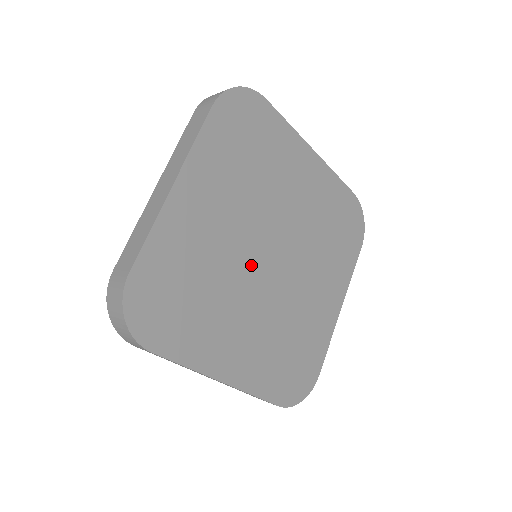
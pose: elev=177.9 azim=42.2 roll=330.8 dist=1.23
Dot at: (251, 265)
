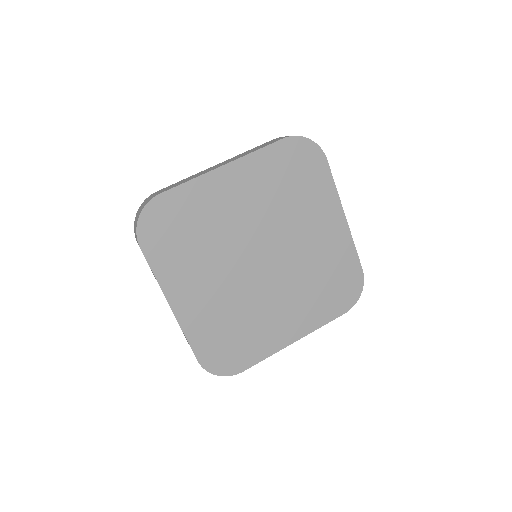
Dot at: (243, 252)
